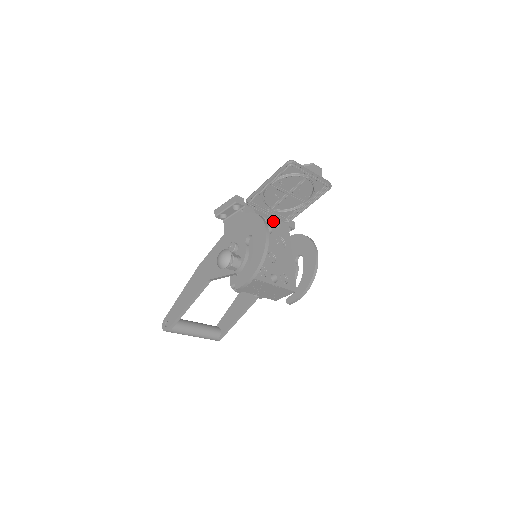
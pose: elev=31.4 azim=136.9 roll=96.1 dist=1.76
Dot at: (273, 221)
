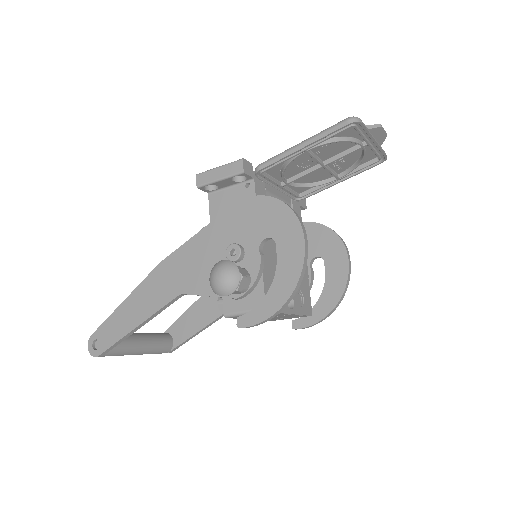
Dot at: (285, 200)
